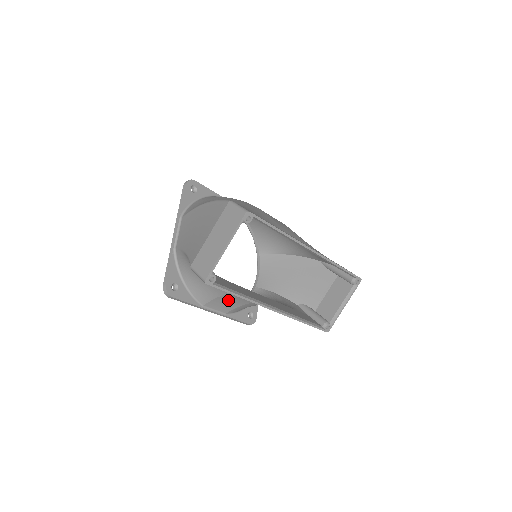
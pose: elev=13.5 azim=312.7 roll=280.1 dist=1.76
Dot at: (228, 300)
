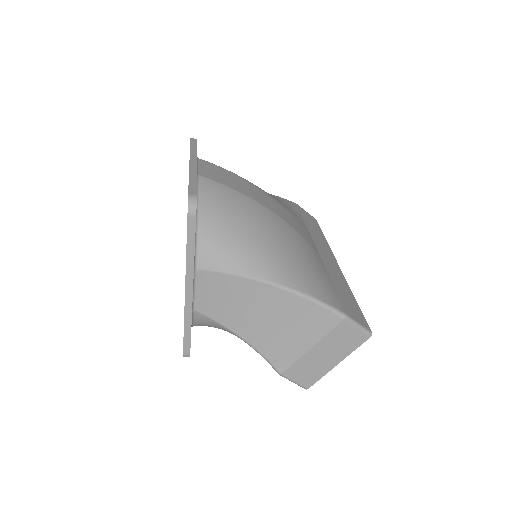
Dot at: occluded
